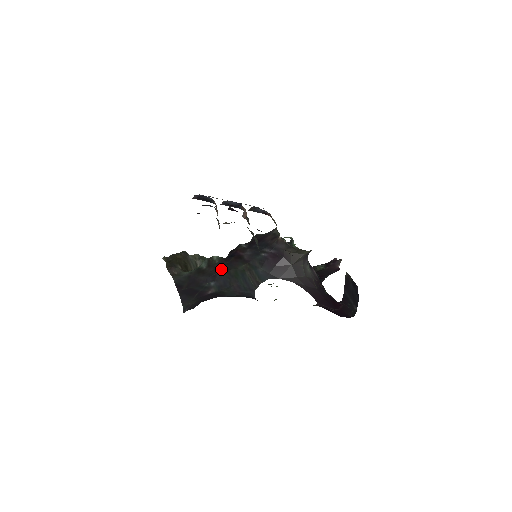
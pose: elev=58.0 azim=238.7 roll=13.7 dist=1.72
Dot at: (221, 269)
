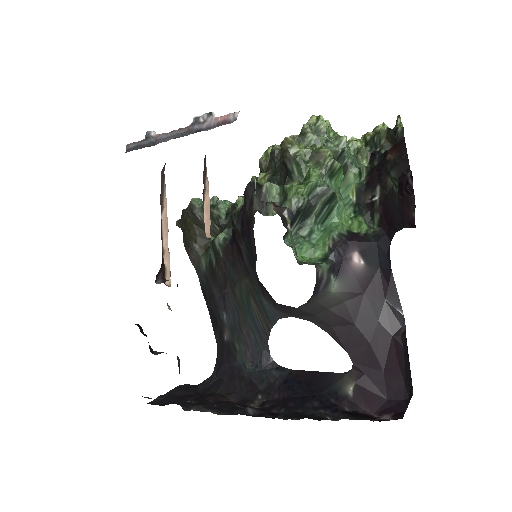
Dot at: (227, 282)
